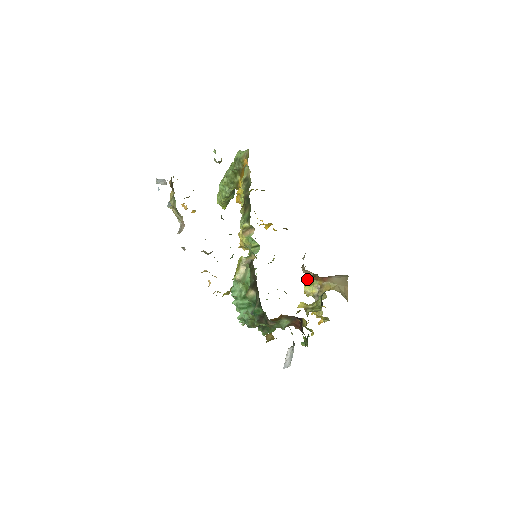
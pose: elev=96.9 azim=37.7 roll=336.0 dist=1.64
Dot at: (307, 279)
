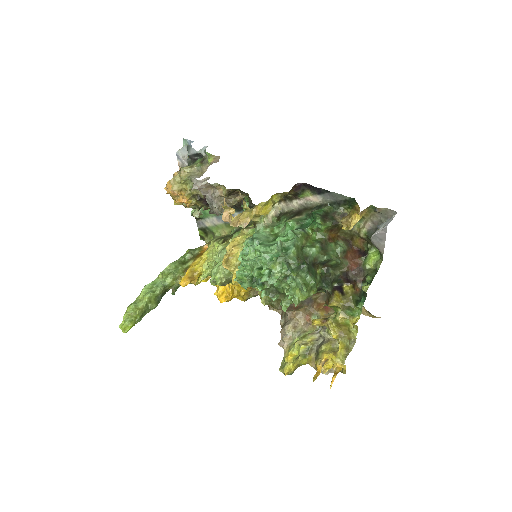
Dot at: (290, 345)
